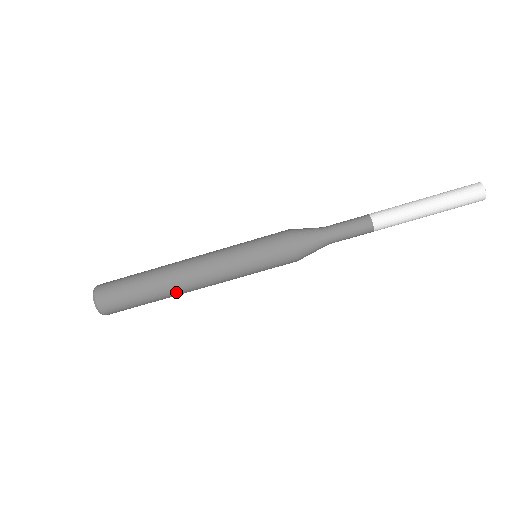
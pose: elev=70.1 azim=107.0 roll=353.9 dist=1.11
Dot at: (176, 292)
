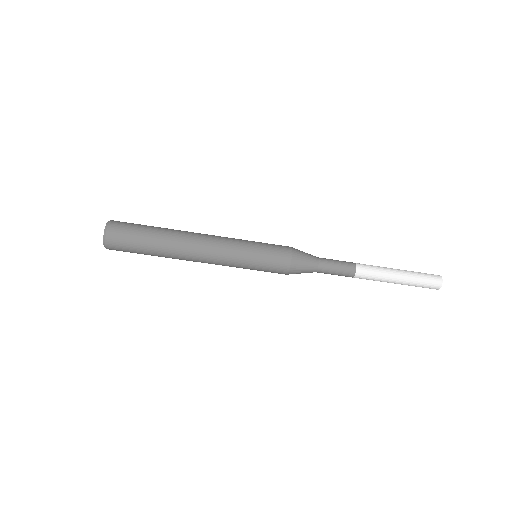
Dot at: (180, 250)
